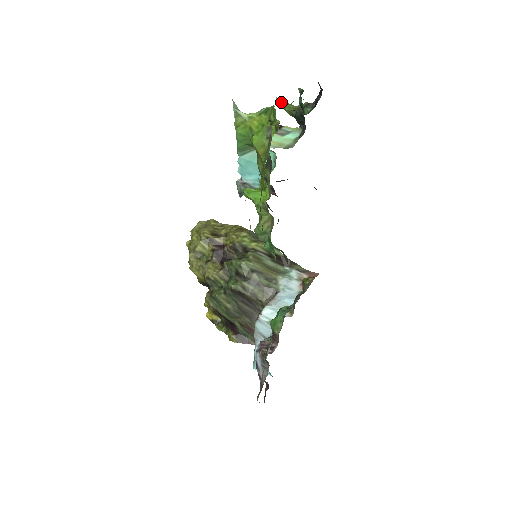
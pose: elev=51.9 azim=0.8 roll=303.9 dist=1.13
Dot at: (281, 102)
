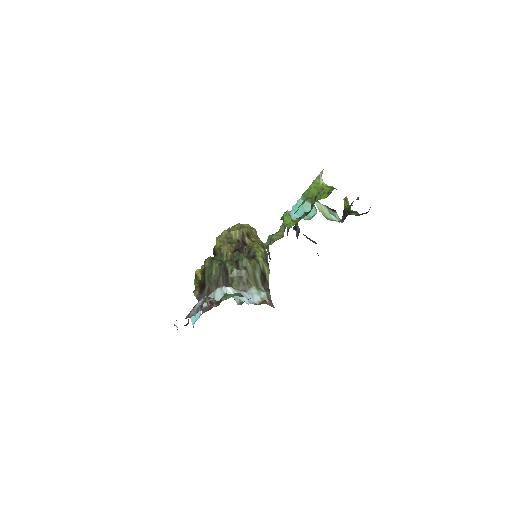
Dot at: (347, 200)
